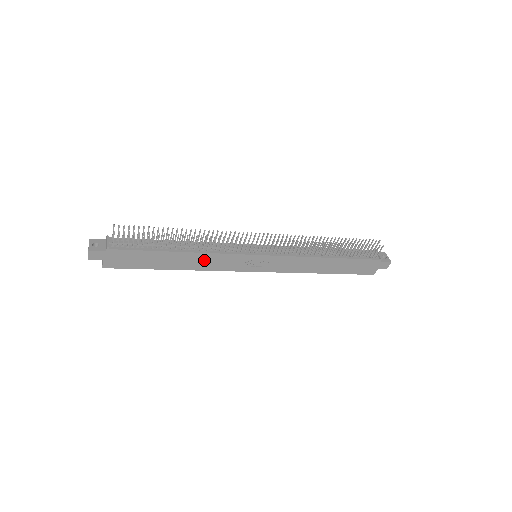
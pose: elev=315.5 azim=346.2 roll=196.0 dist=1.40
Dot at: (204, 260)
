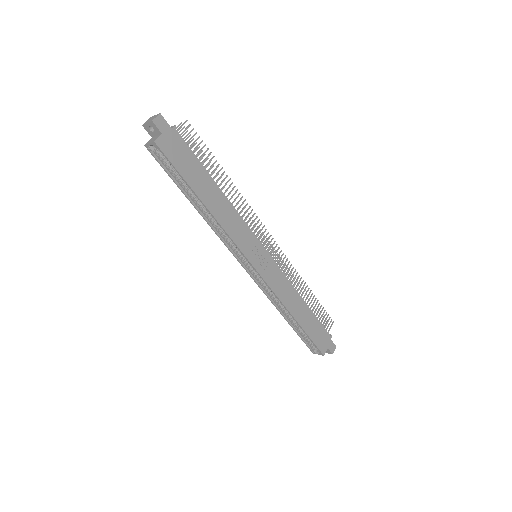
Dot at: (229, 215)
